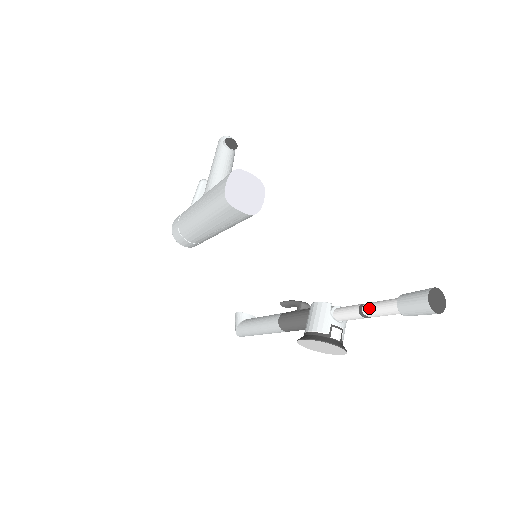
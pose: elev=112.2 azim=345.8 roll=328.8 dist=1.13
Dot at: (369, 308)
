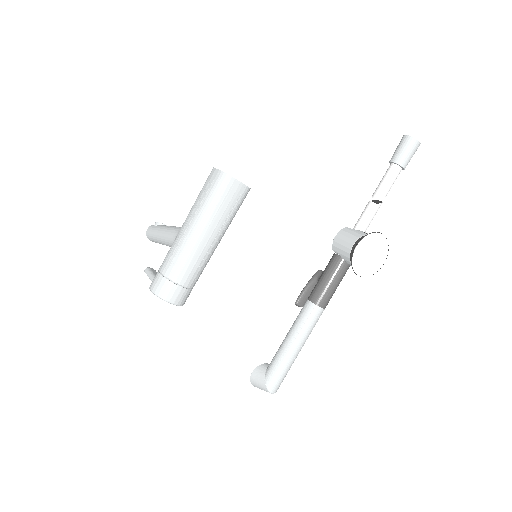
Dot at: (378, 190)
